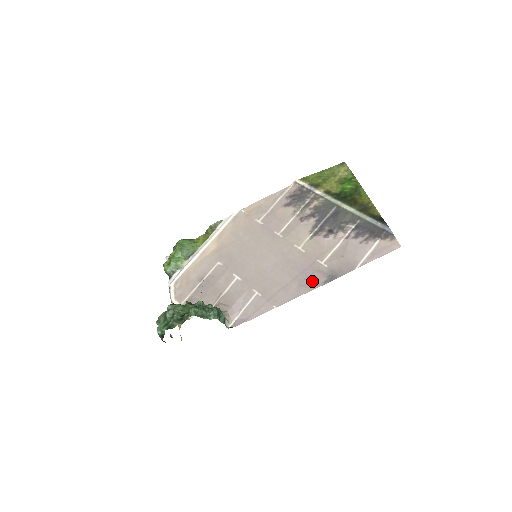
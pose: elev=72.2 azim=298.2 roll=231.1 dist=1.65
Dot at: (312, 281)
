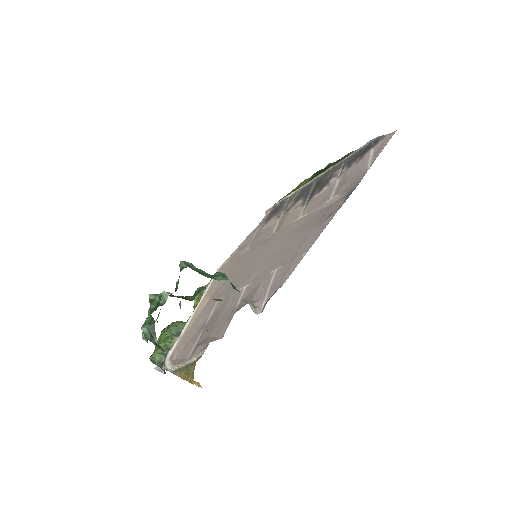
Dot at: (331, 212)
